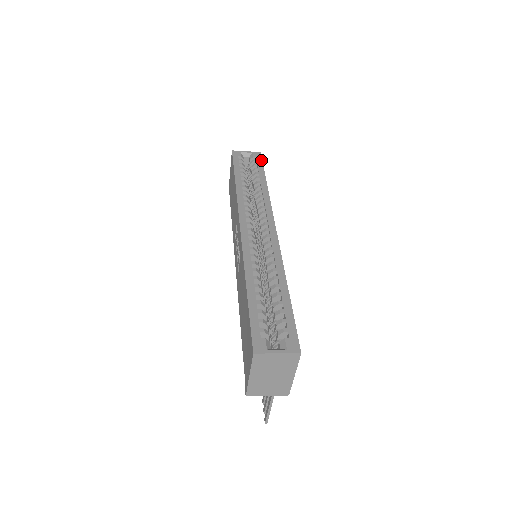
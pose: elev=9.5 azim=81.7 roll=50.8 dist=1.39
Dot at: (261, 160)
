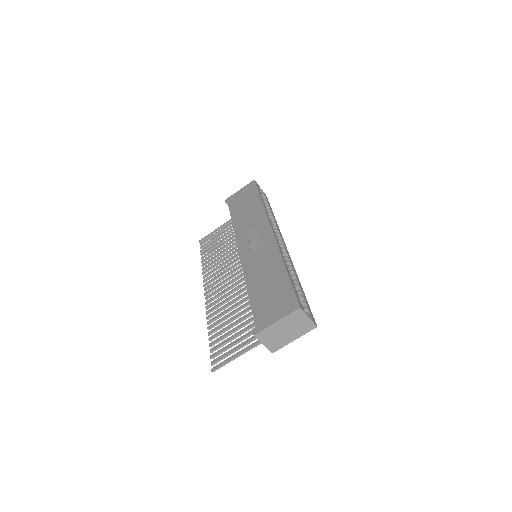
Dot at: occluded
